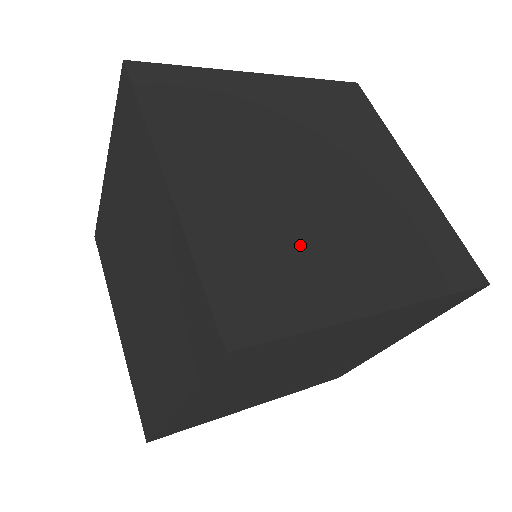
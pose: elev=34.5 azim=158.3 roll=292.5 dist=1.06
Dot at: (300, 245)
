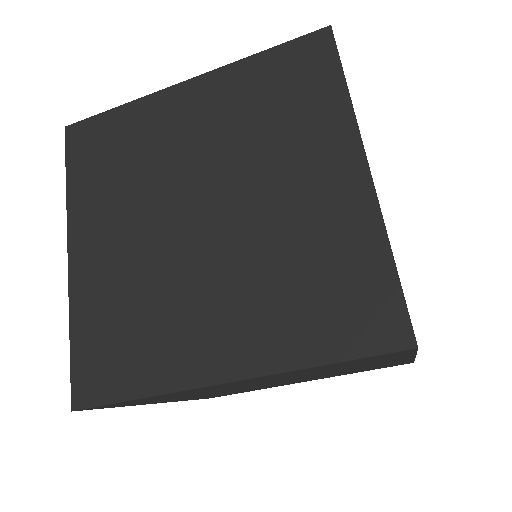
Dot at: occluded
